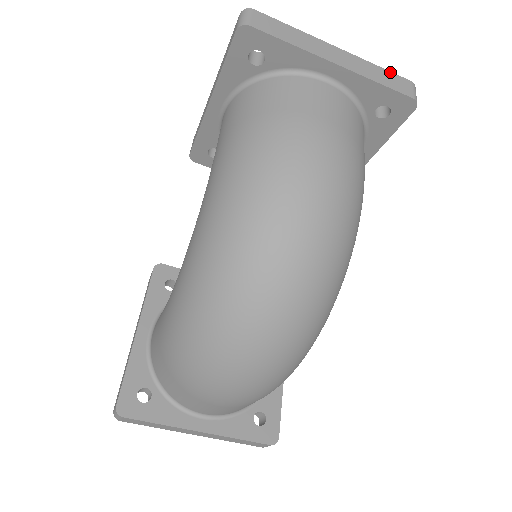
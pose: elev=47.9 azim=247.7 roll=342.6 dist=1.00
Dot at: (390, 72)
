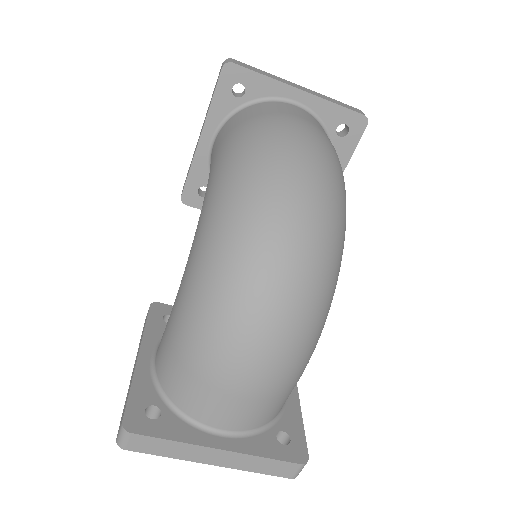
Dot at: (341, 102)
